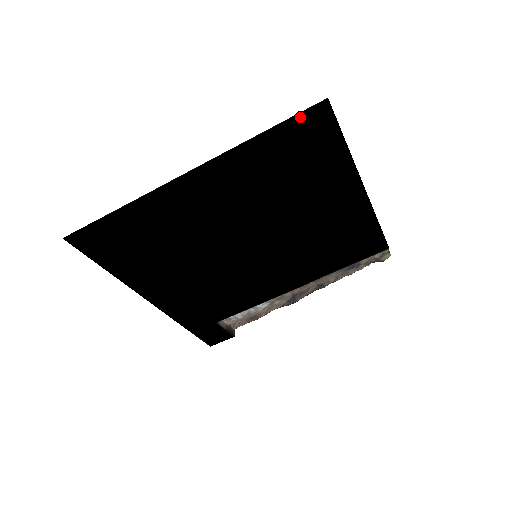
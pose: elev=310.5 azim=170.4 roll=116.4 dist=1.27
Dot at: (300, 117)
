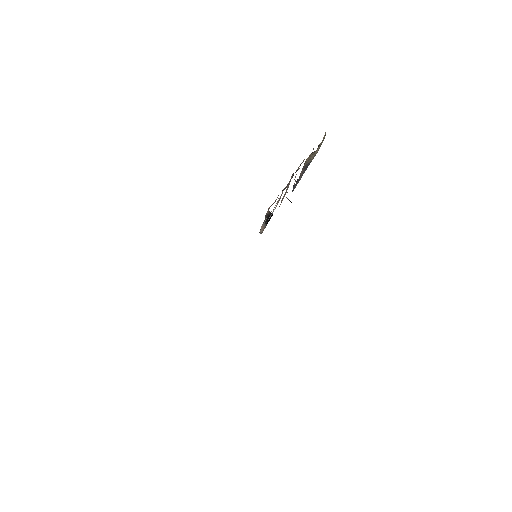
Dot at: occluded
